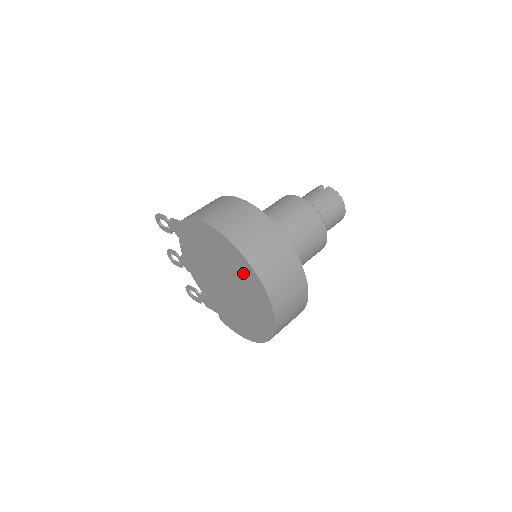
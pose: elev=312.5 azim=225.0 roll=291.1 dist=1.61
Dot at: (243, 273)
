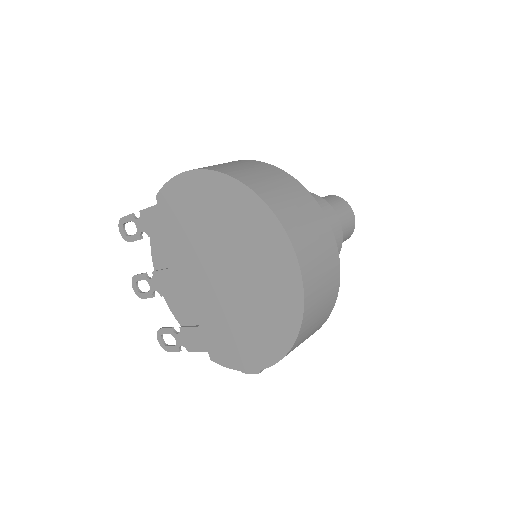
Dot at: (249, 225)
